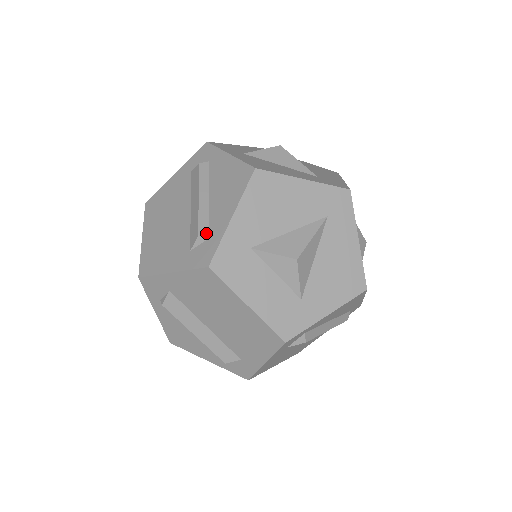
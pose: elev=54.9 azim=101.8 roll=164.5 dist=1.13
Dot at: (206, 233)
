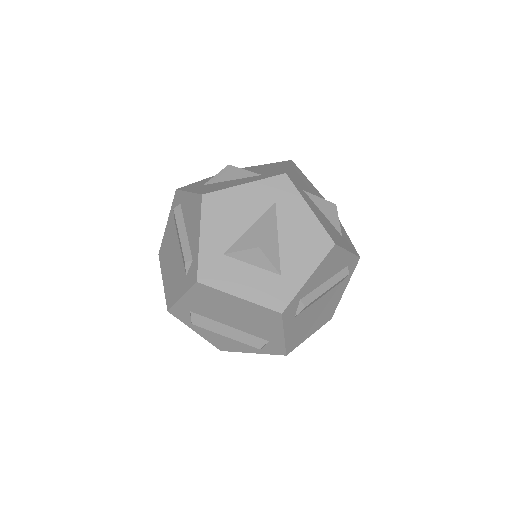
Dot at: (189, 258)
